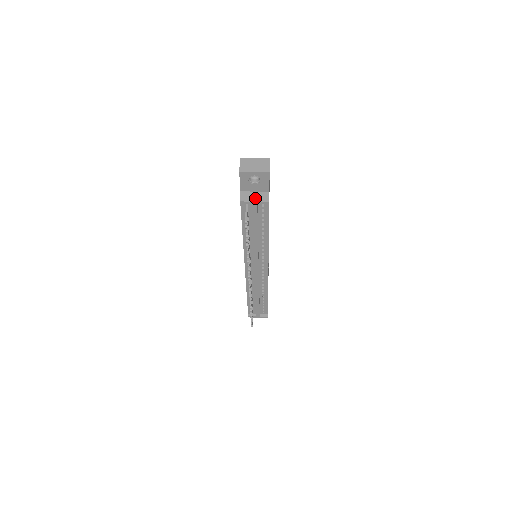
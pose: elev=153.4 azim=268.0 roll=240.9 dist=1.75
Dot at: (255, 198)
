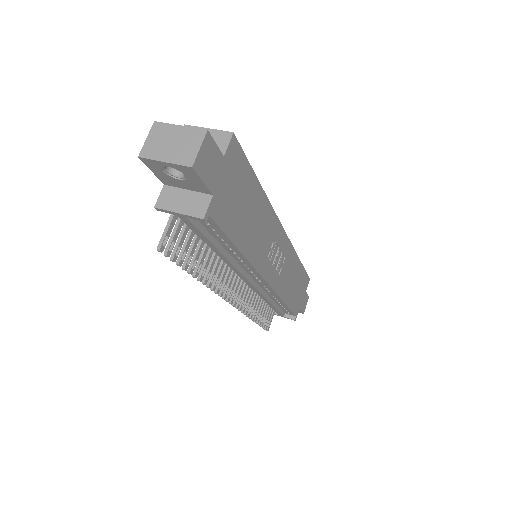
Dot at: (182, 205)
